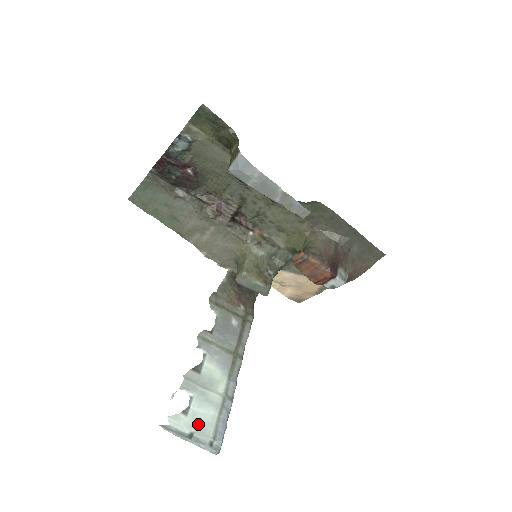
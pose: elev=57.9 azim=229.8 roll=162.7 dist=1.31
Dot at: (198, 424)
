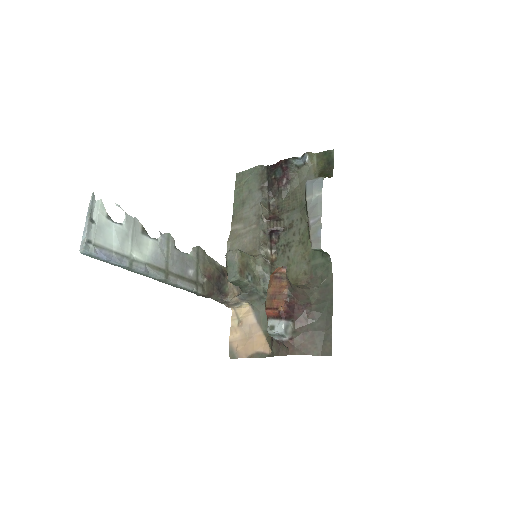
Dot at: (103, 229)
